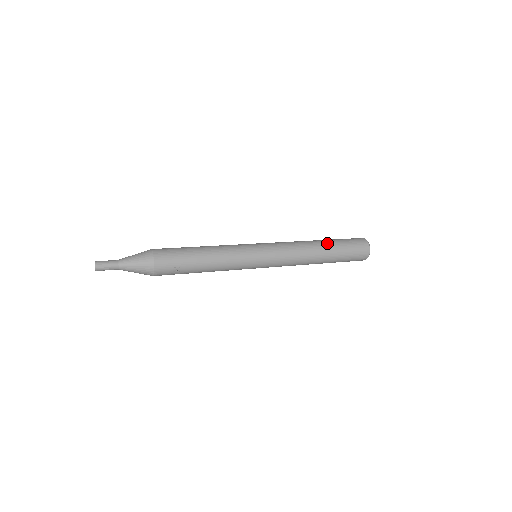
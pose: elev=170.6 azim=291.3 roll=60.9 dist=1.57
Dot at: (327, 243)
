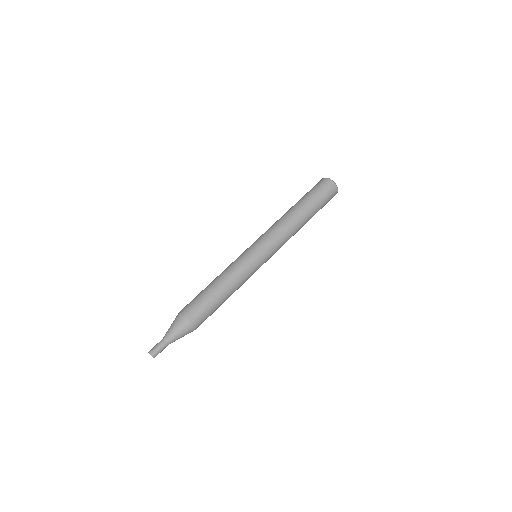
Dot at: (310, 218)
